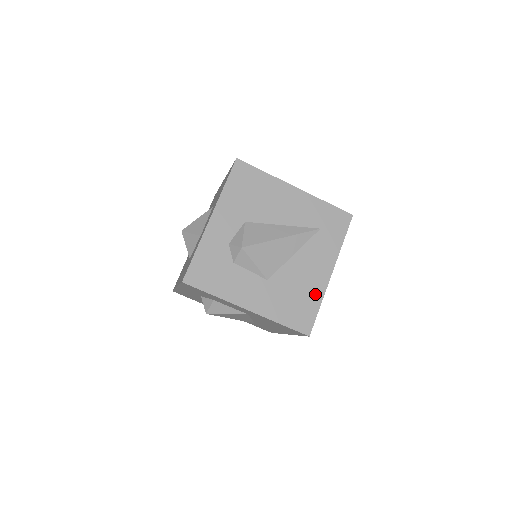
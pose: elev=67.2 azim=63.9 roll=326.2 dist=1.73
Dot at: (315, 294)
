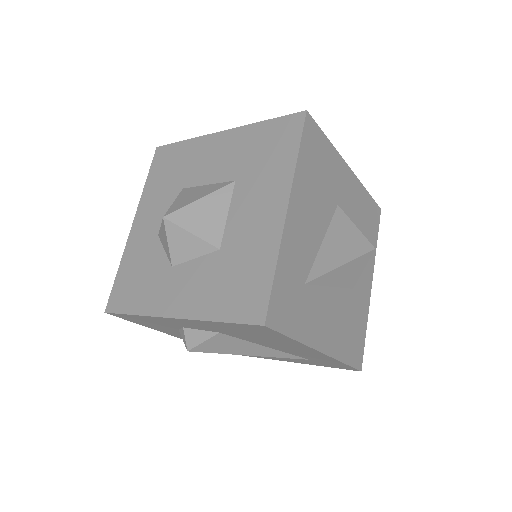
Dot at: occluded
